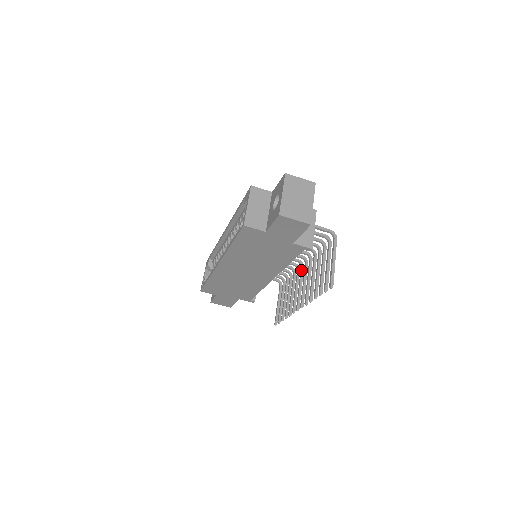
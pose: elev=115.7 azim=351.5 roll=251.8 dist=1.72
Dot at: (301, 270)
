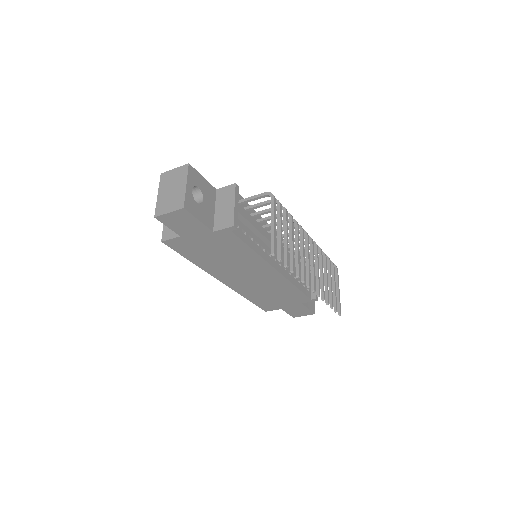
Dot at: occluded
